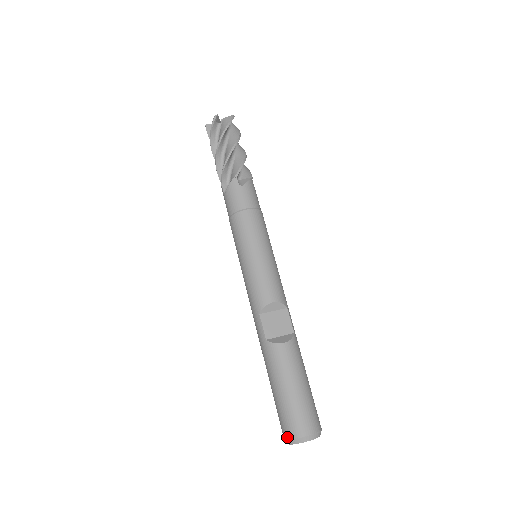
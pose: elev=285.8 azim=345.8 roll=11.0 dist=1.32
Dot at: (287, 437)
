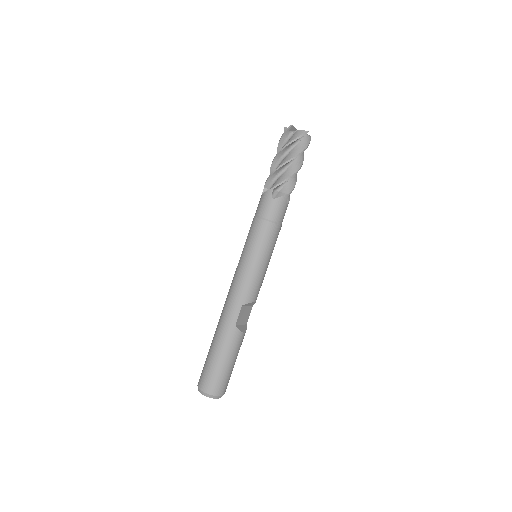
Dot at: (209, 392)
